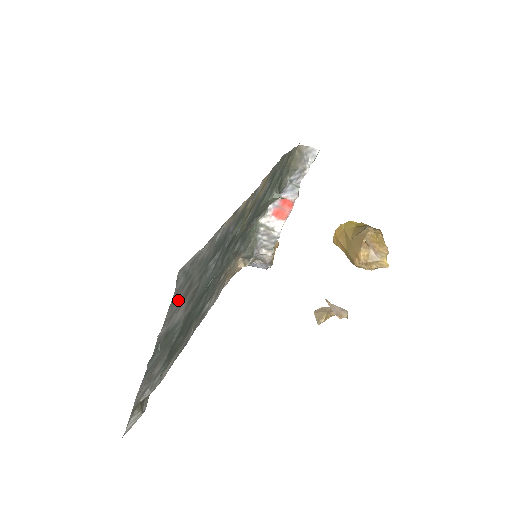
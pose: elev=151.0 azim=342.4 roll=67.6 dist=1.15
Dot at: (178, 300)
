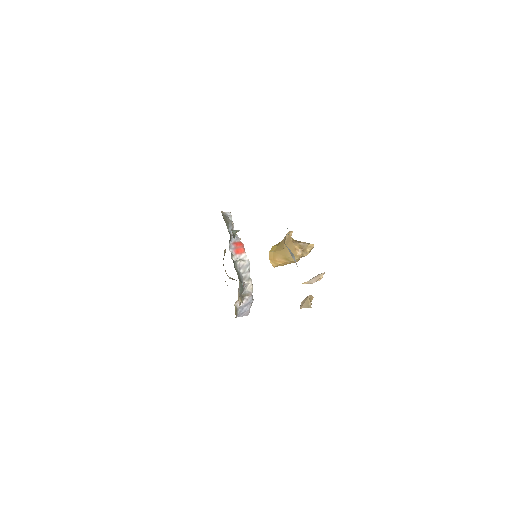
Dot at: occluded
